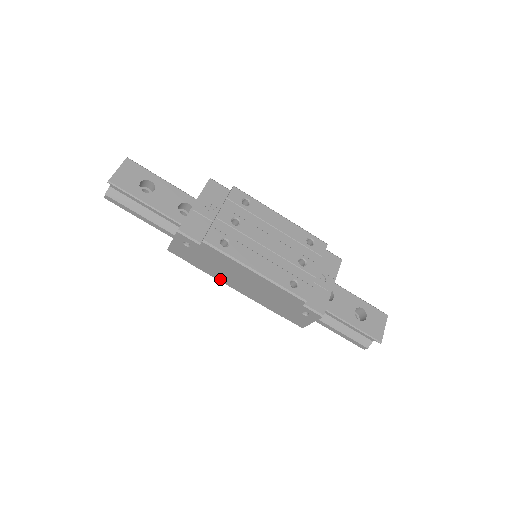
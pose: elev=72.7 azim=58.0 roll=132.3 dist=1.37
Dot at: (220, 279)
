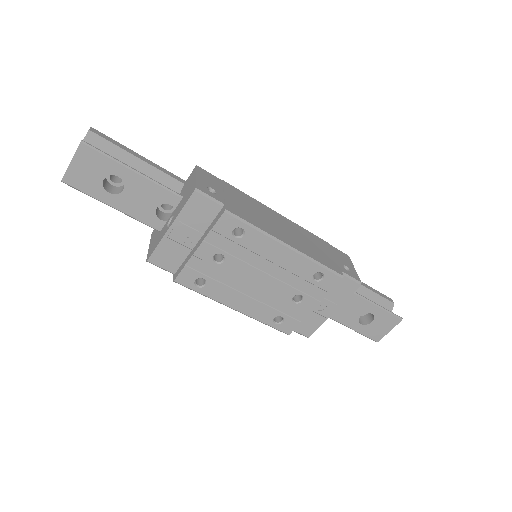
Dot at: occluded
